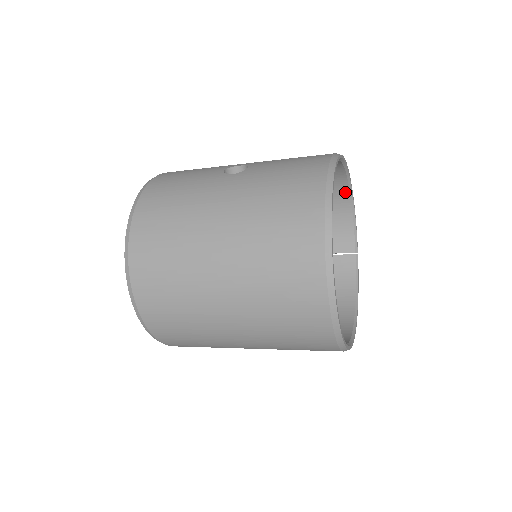
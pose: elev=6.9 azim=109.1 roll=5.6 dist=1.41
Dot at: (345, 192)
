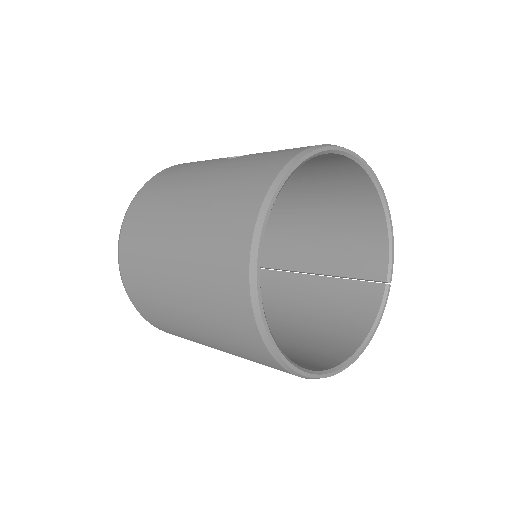
Dot at: (378, 205)
